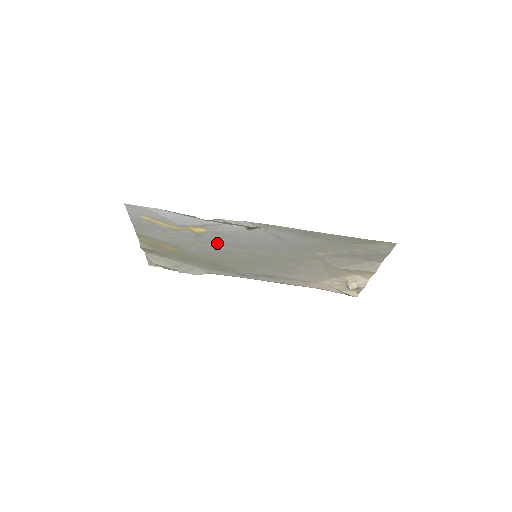
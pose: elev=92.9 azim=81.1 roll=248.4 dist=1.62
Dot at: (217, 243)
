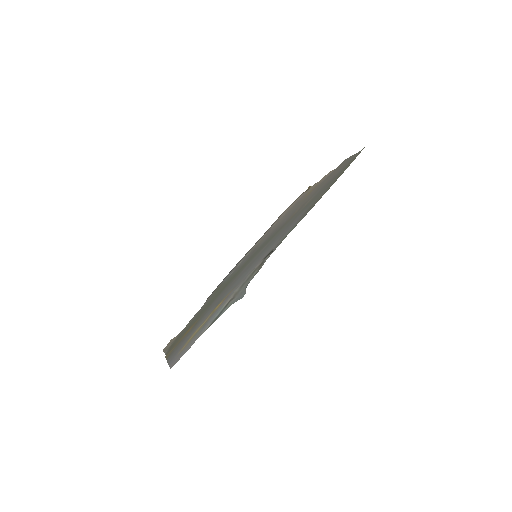
Dot at: (230, 287)
